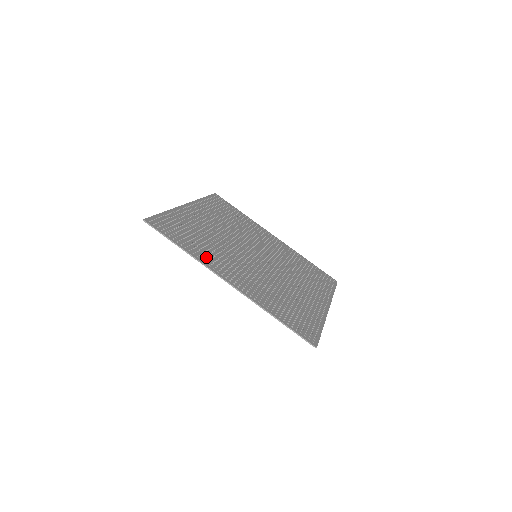
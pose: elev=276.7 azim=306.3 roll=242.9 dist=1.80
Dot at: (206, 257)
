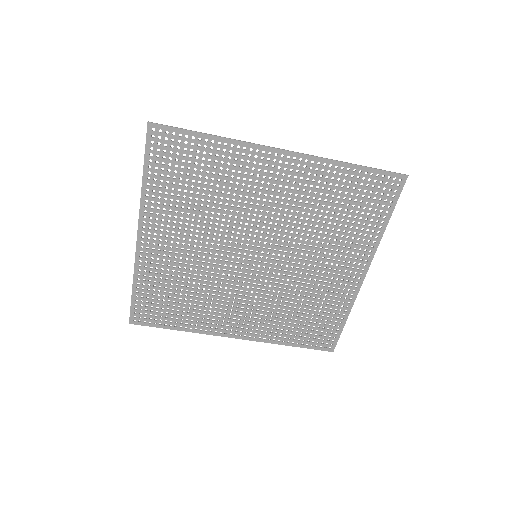
Dot at: (203, 322)
